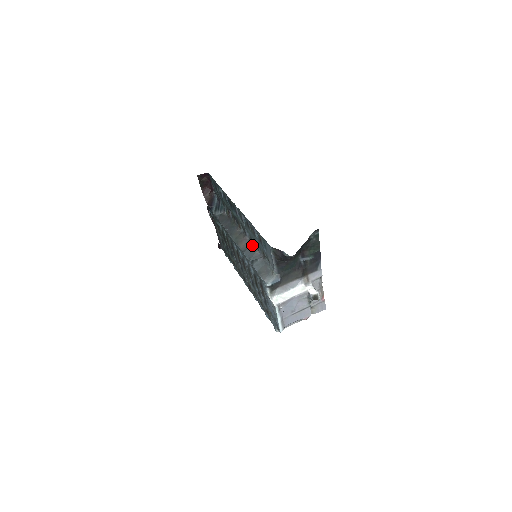
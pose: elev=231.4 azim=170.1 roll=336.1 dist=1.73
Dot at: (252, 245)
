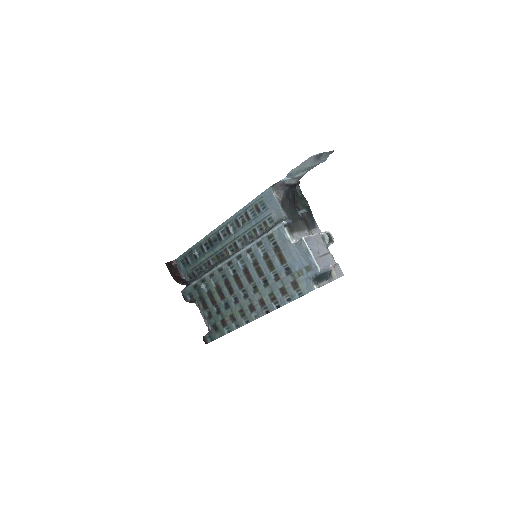
Dot at: occluded
